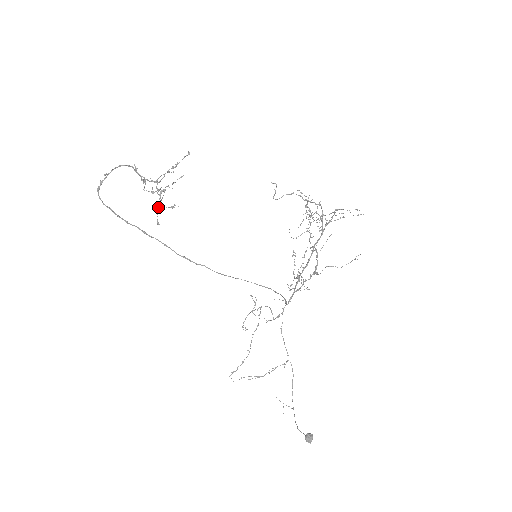
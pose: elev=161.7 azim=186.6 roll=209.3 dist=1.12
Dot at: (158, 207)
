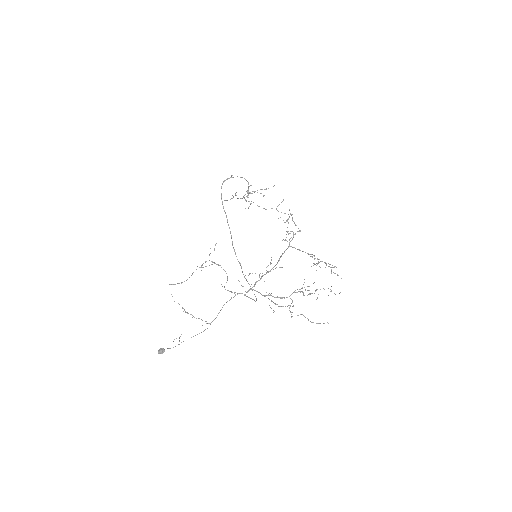
Dot at: occluded
